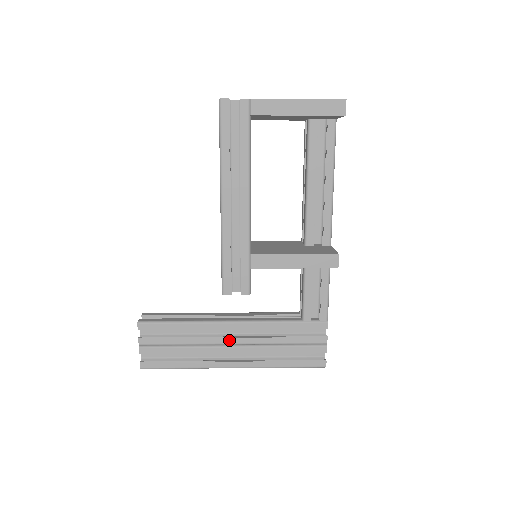
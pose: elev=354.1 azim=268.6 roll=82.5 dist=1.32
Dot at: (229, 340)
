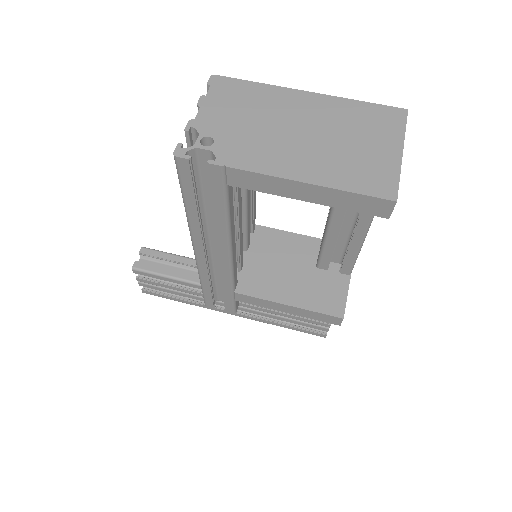
Dot at: occluded
